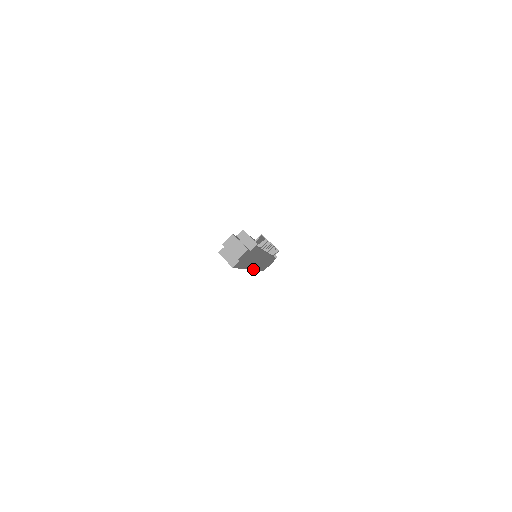
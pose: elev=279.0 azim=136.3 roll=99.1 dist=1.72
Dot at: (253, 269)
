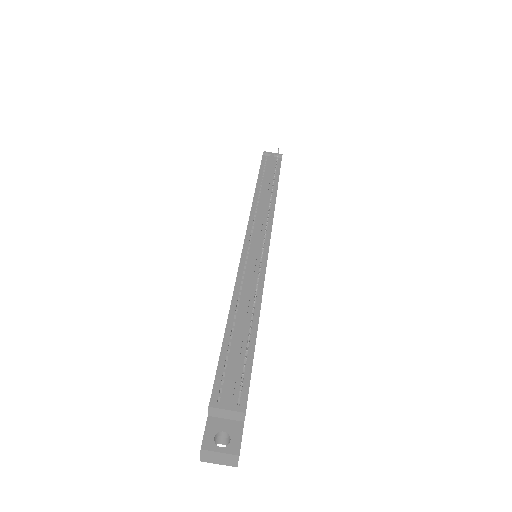
Dot at: occluded
